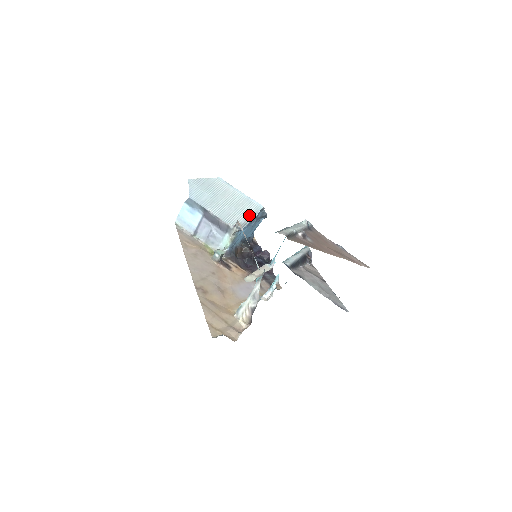
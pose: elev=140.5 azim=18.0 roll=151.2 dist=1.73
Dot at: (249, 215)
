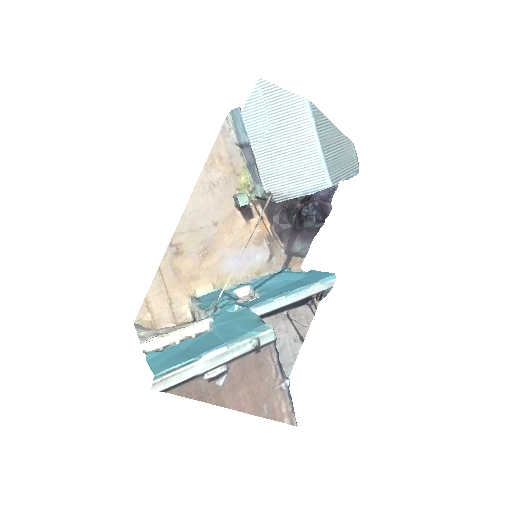
Dot at: (301, 188)
